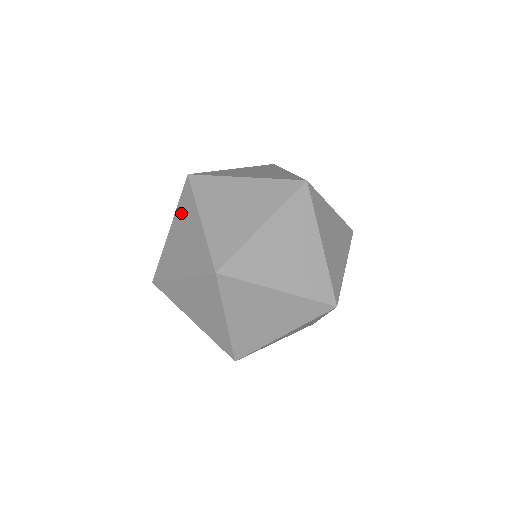
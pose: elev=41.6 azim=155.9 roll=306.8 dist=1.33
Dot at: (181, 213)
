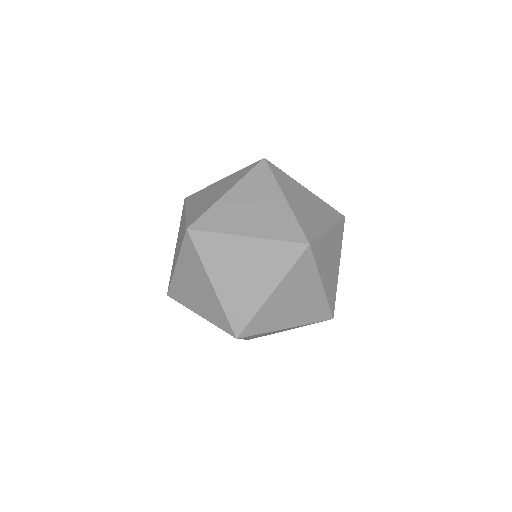
Dot at: (180, 225)
